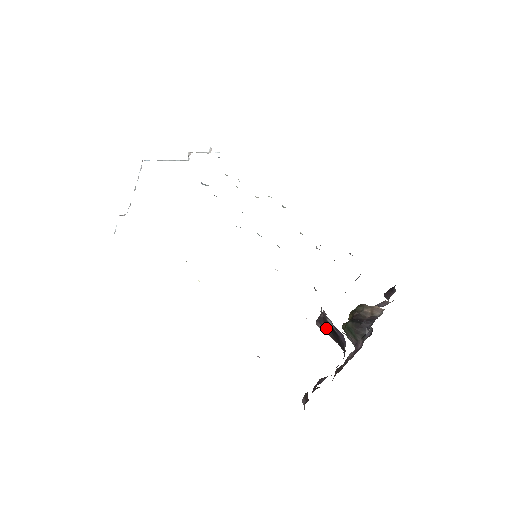
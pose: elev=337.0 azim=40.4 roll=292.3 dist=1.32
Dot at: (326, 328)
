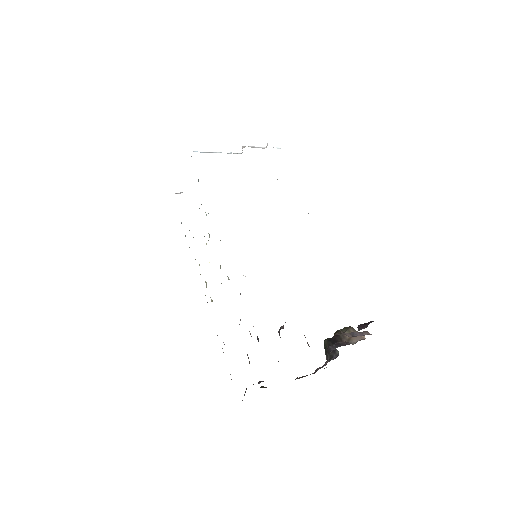
Dot at: occluded
